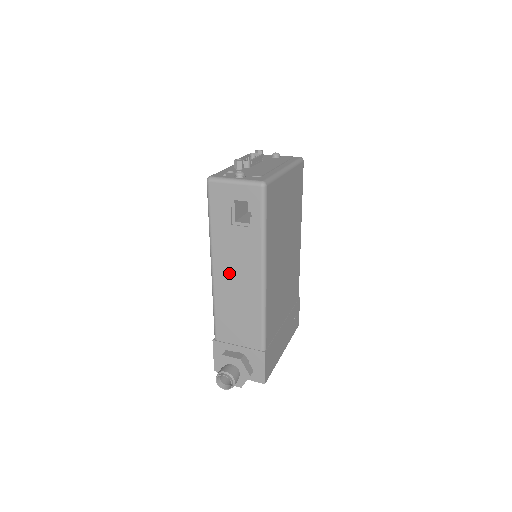
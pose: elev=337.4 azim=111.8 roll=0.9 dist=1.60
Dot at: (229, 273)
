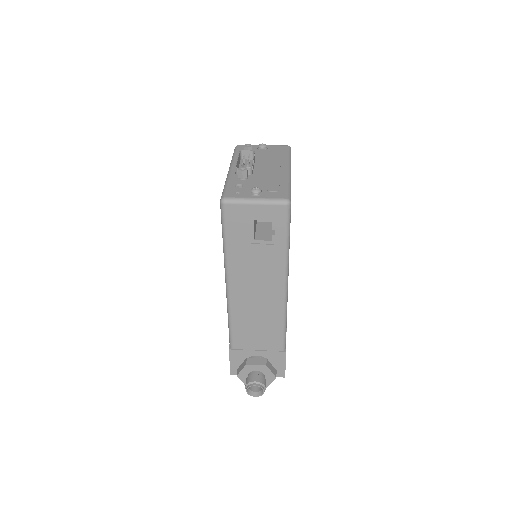
Dot at: (248, 289)
